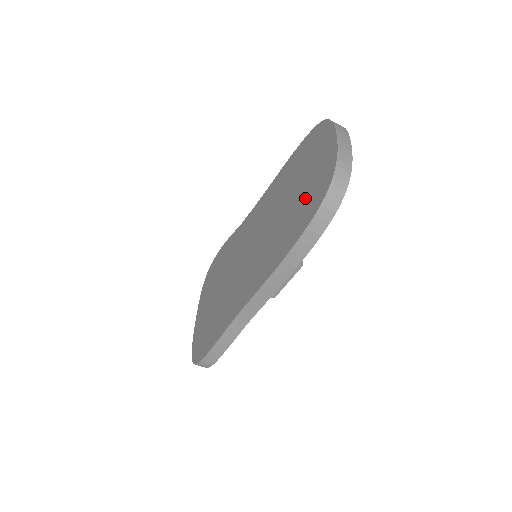
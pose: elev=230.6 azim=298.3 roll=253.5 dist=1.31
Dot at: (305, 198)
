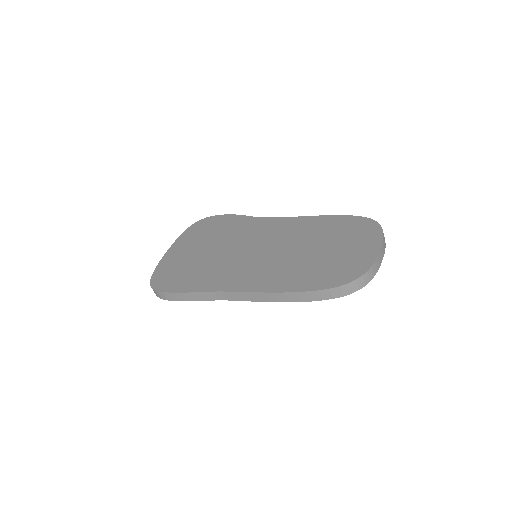
Dot at: (330, 266)
